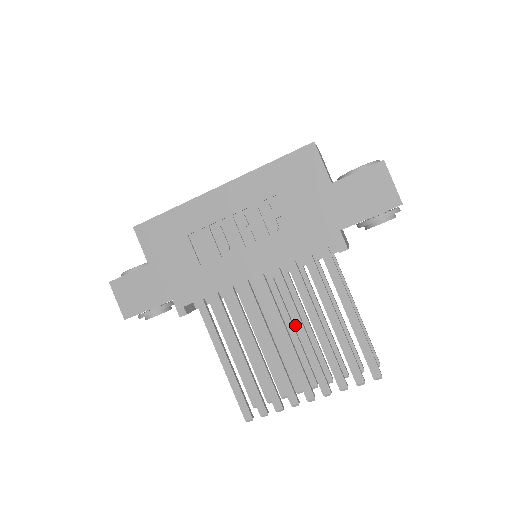
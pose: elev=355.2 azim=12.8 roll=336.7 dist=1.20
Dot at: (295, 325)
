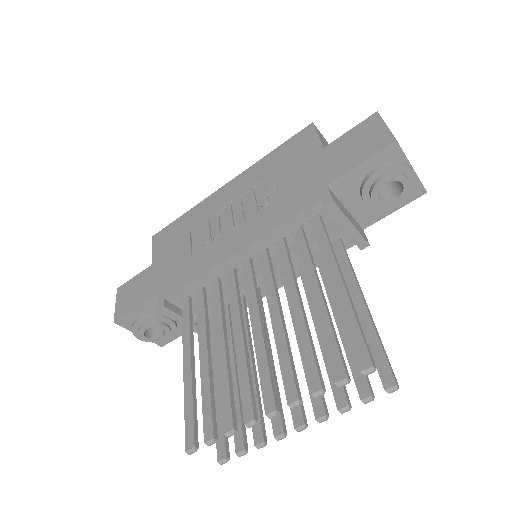
Dot at: (270, 309)
